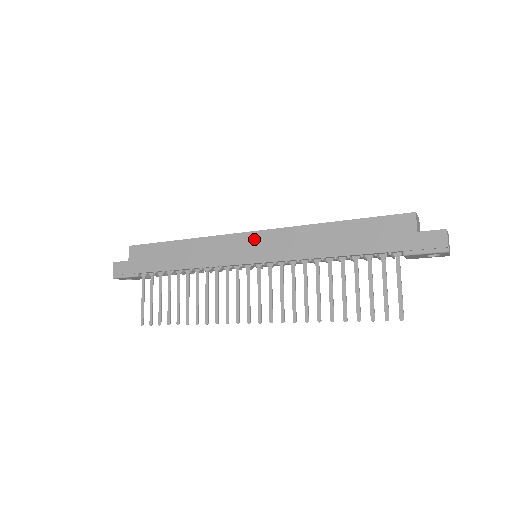
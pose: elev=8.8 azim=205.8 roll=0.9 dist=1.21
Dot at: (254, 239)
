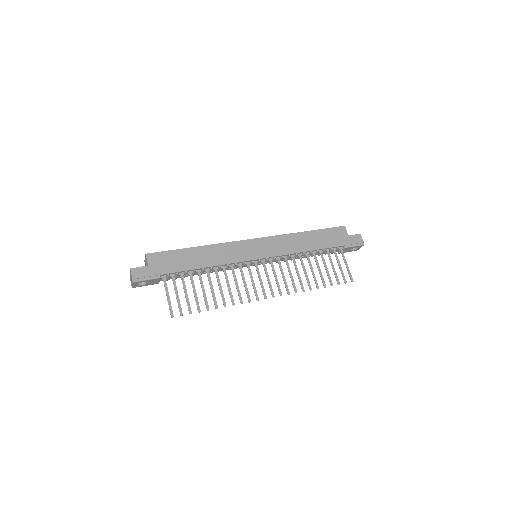
Dot at: (258, 243)
